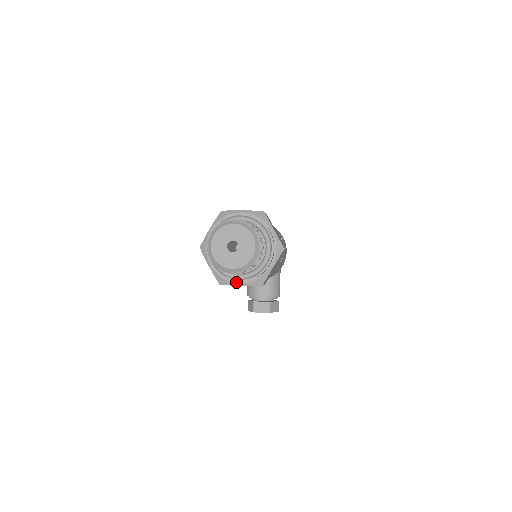
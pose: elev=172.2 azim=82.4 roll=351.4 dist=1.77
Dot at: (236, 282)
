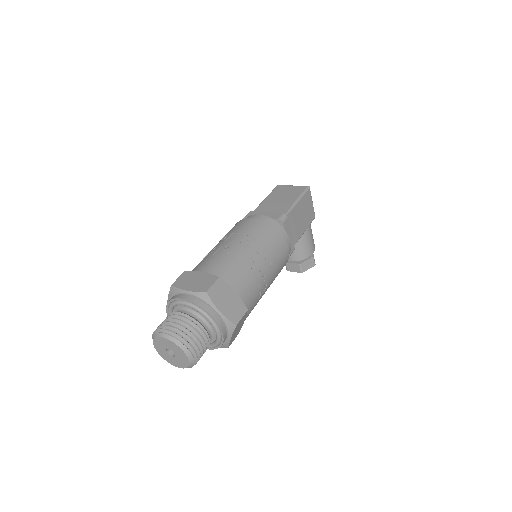
Dot at: occluded
